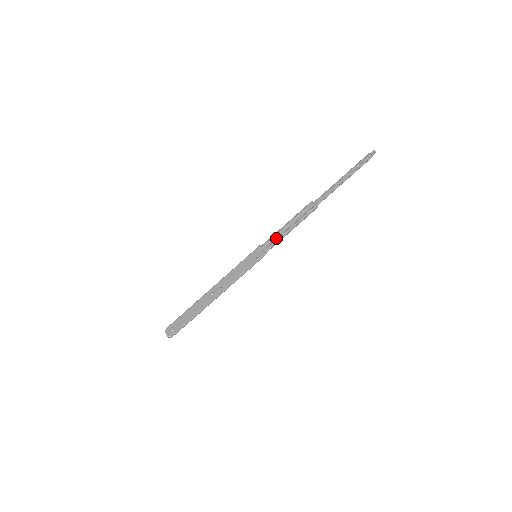
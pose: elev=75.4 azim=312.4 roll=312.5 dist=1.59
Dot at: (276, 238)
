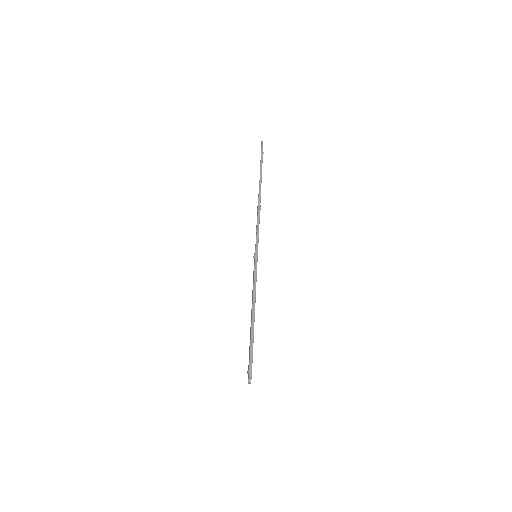
Dot at: (257, 233)
